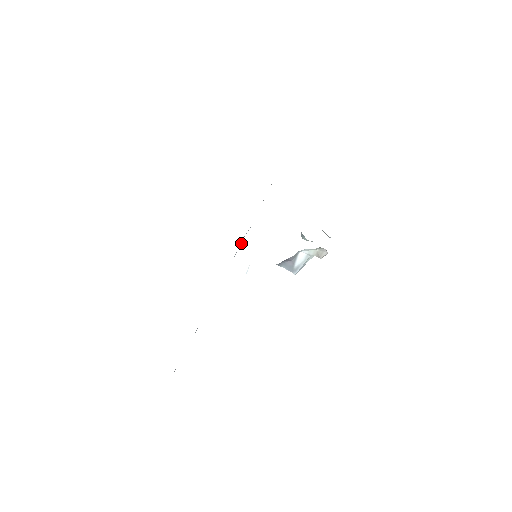
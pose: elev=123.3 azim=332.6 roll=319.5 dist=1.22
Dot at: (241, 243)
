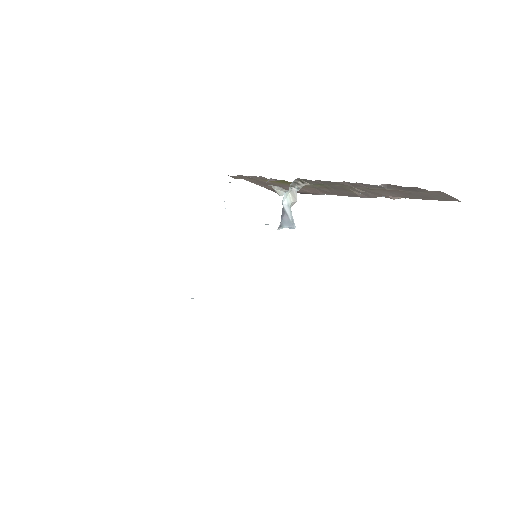
Dot at: occluded
